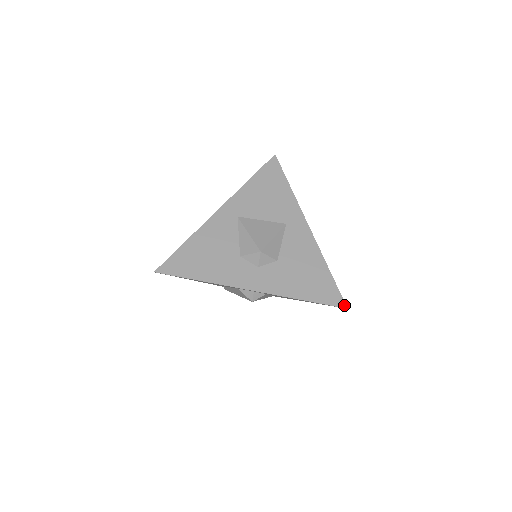
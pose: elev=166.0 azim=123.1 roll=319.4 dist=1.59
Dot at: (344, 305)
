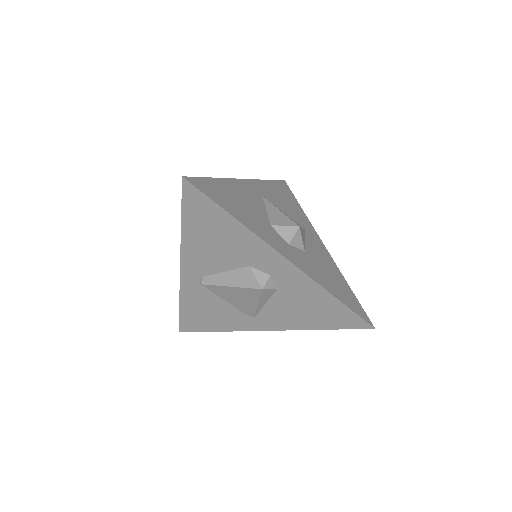
Dot at: (371, 323)
